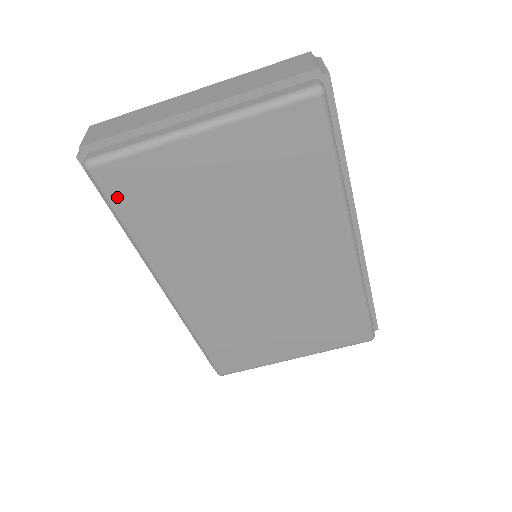
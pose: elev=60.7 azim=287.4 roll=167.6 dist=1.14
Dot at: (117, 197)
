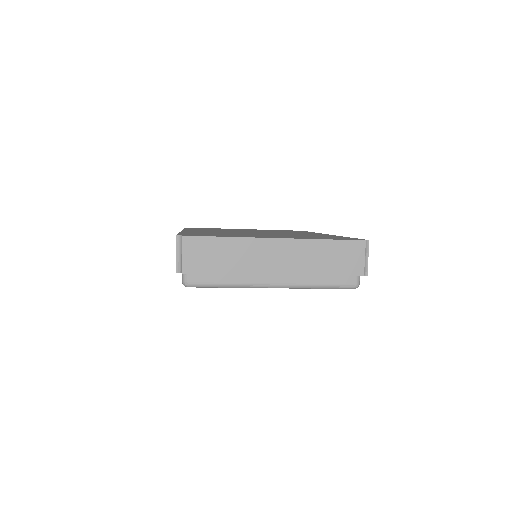
Dot at: occluded
